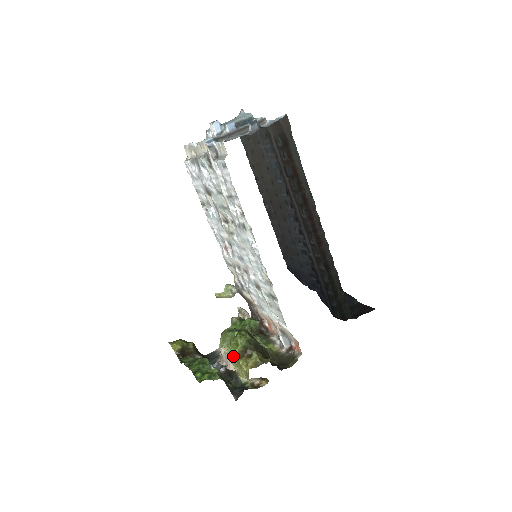
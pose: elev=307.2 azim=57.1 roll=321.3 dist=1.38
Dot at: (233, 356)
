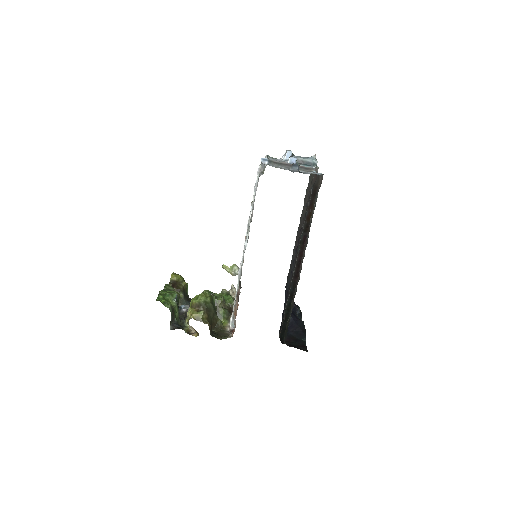
Dot at: (190, 303)
